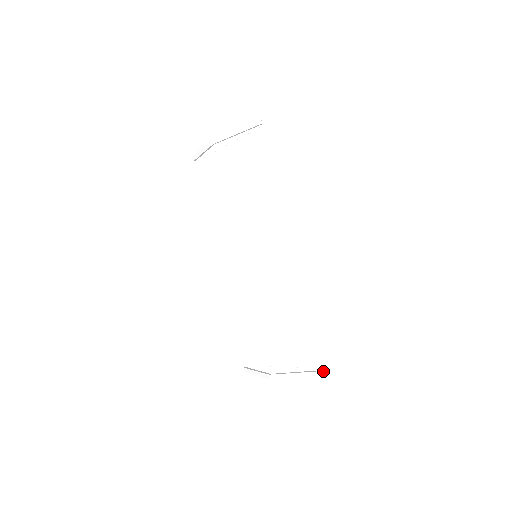
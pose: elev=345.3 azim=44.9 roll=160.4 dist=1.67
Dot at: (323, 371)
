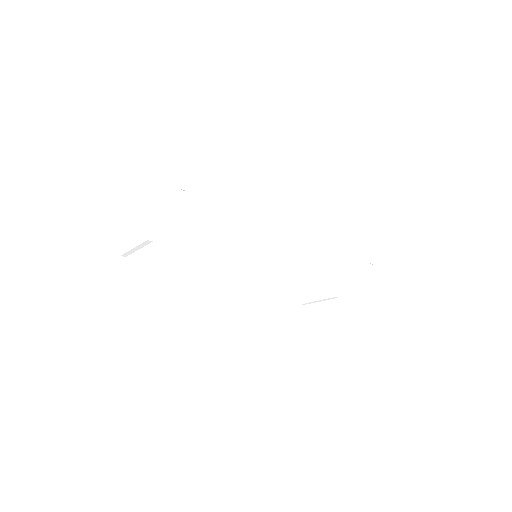
Dot at: (369, 263)
